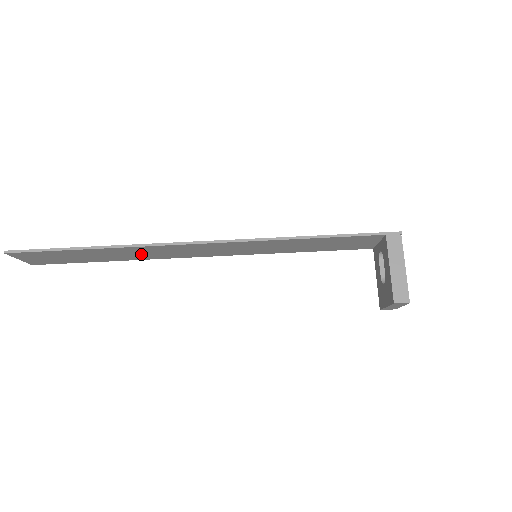
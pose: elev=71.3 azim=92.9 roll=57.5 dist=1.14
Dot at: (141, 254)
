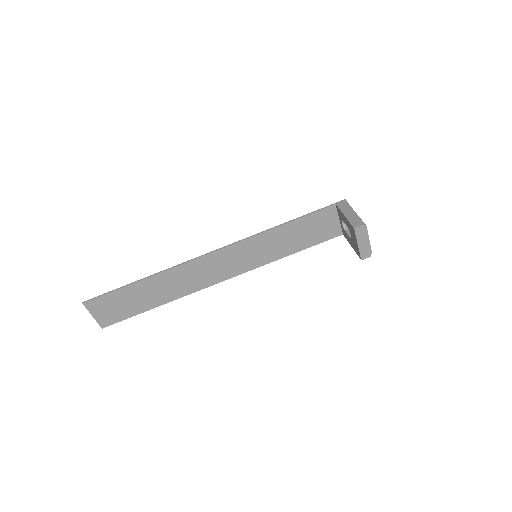
Dot at: (177, 285)
